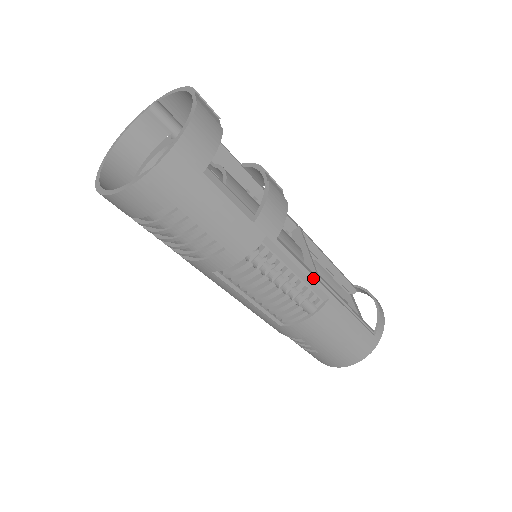
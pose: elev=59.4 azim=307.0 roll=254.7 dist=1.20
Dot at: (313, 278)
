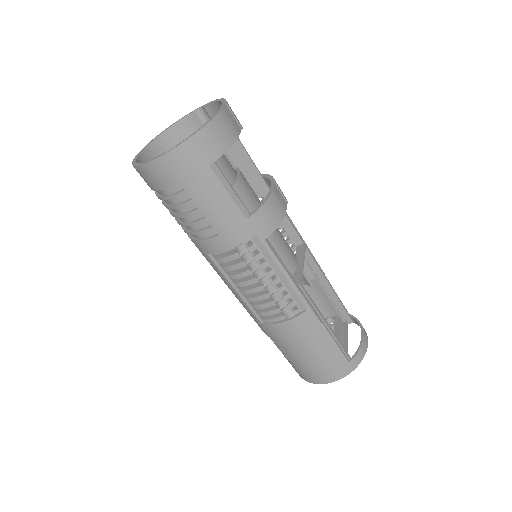
Dot at: (294, 286)
